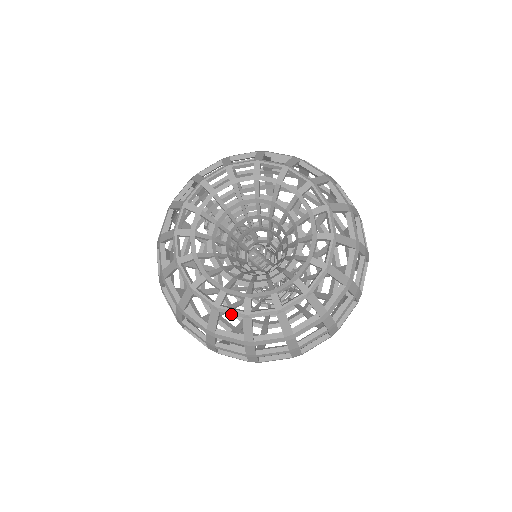
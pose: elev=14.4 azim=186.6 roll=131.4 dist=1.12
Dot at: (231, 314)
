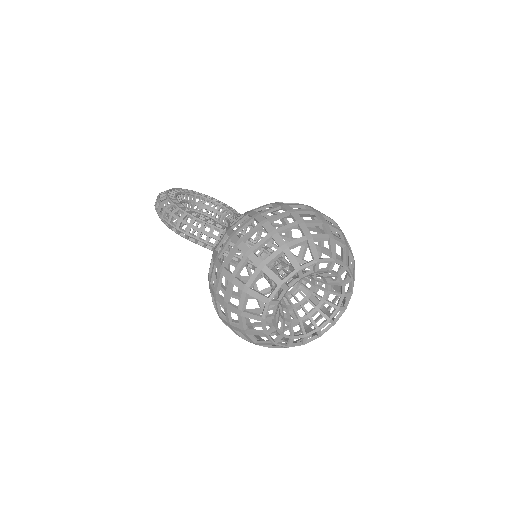
Dot at: occluded
